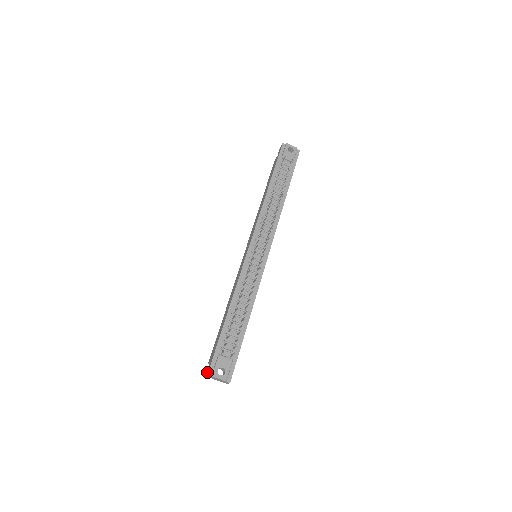
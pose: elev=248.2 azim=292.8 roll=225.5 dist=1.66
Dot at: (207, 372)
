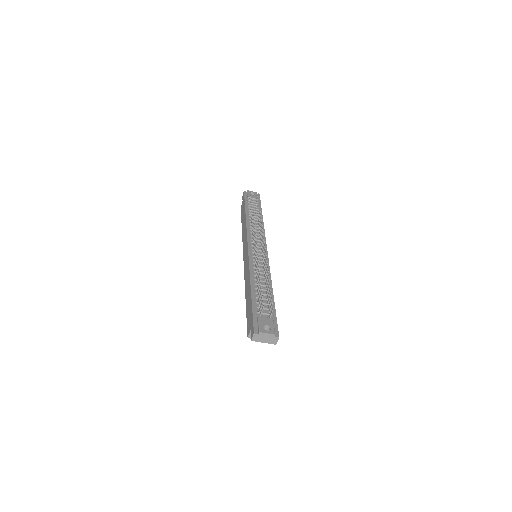
Dot at: (252, 333)
